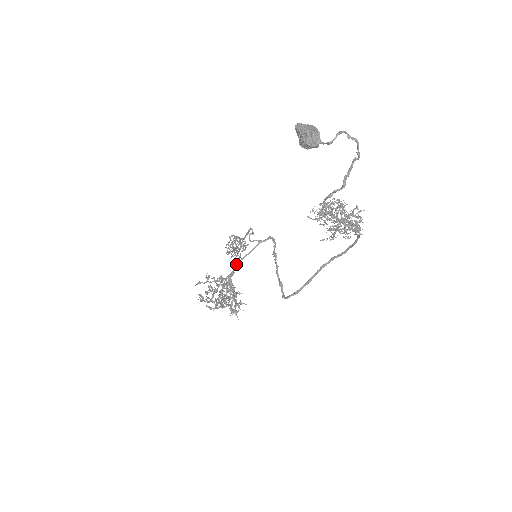
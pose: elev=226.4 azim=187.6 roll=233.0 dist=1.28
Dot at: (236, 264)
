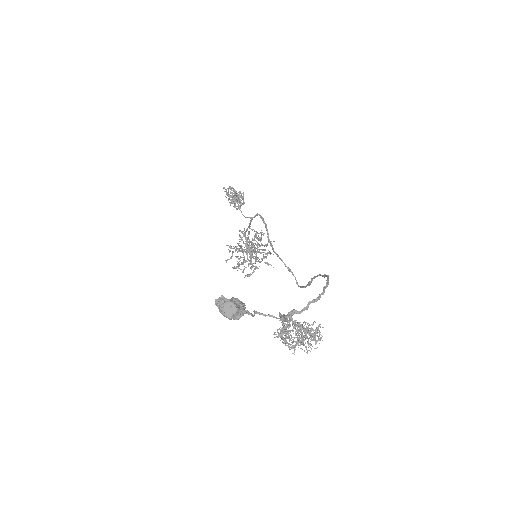
Dot at: (245, 234)
